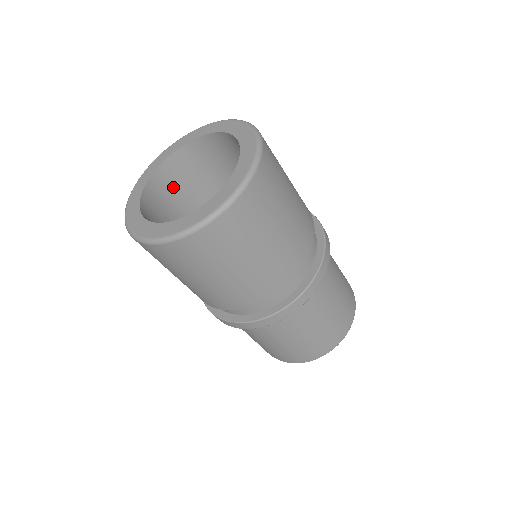
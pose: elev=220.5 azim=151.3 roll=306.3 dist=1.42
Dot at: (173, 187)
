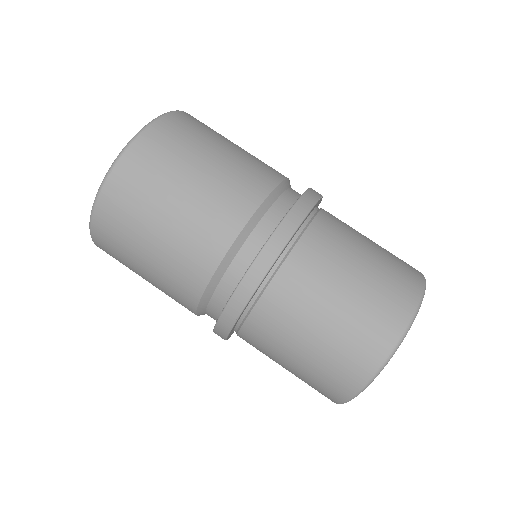
Dot at: occluded
